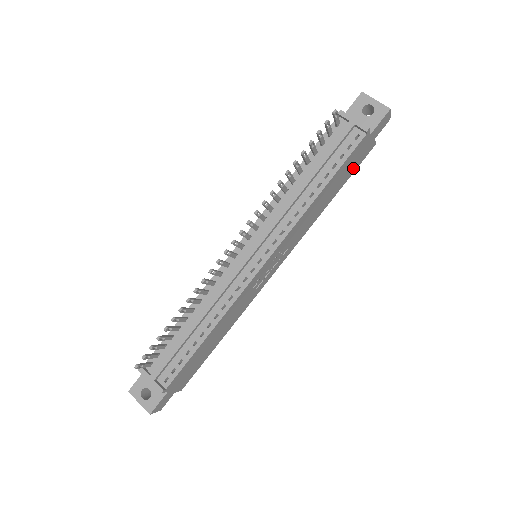
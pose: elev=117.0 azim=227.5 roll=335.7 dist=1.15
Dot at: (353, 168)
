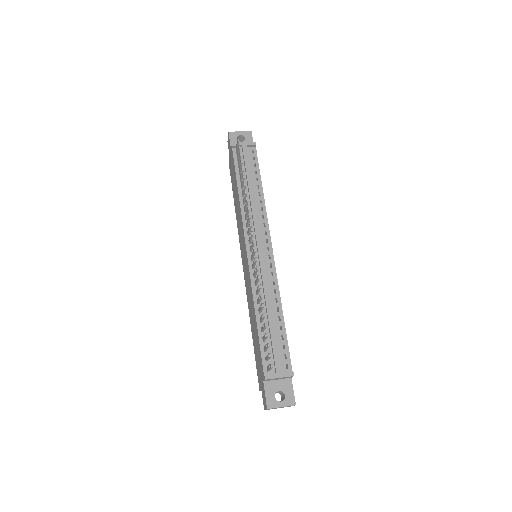
Dot at: occluded
